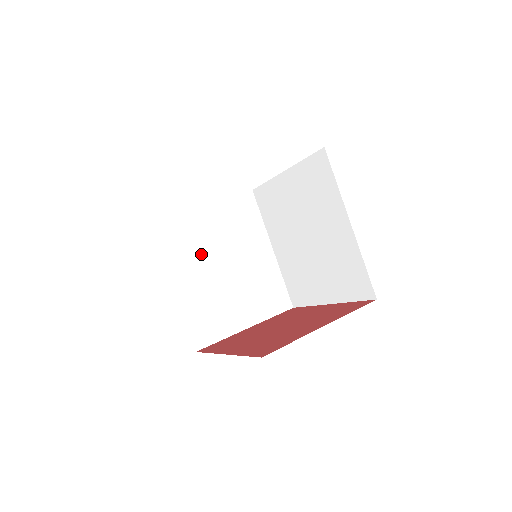
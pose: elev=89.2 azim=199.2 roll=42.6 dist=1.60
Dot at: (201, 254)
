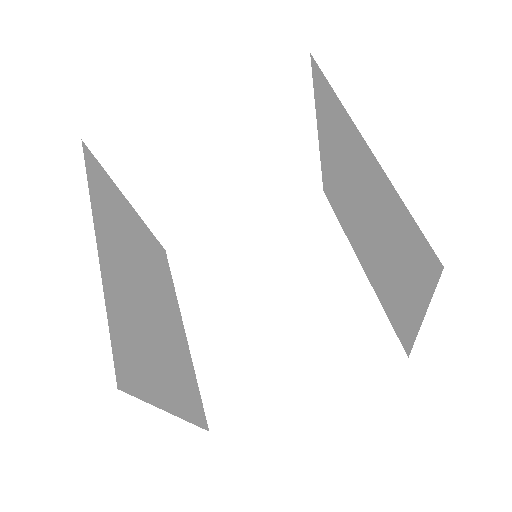
Dot at: (127, 250)
